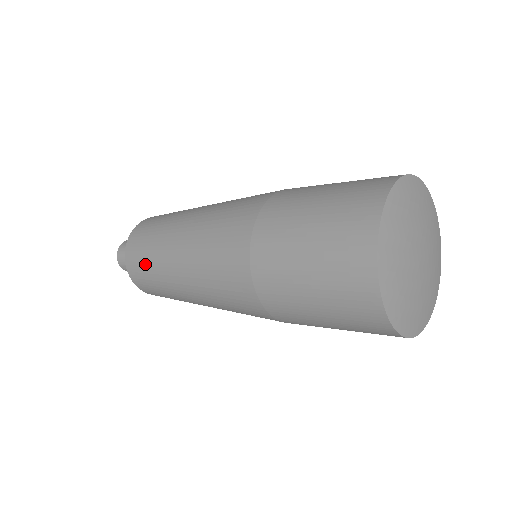
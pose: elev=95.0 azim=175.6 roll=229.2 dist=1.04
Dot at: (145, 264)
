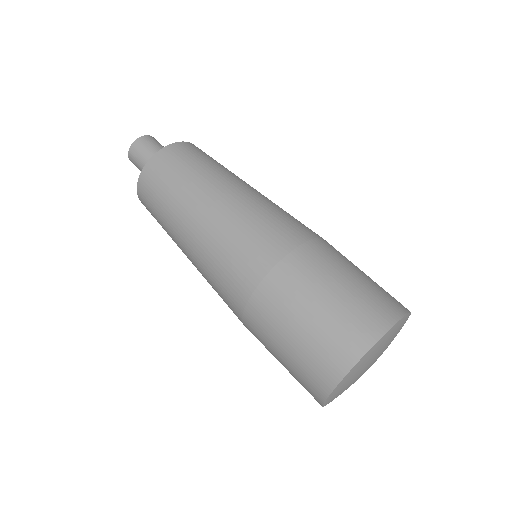
Dot at: (165, 186)
